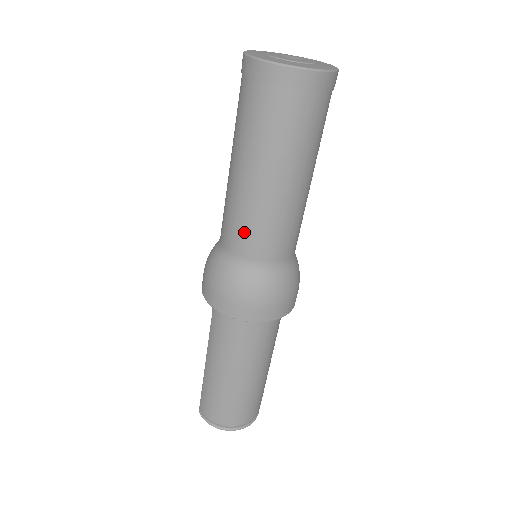
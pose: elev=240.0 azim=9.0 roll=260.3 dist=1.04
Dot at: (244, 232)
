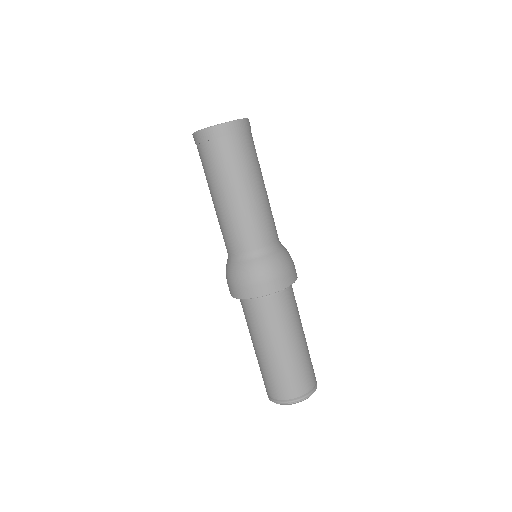
Dot at: occluded
